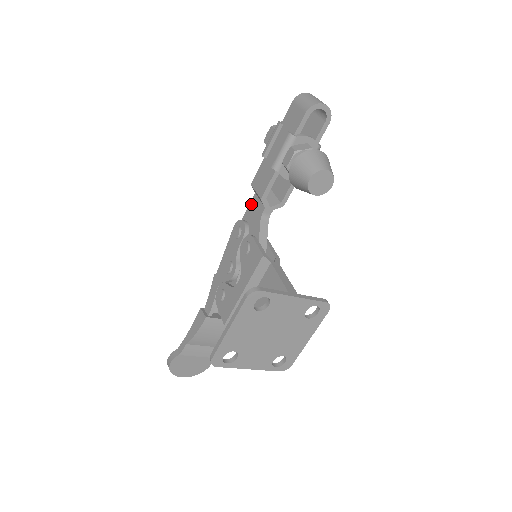
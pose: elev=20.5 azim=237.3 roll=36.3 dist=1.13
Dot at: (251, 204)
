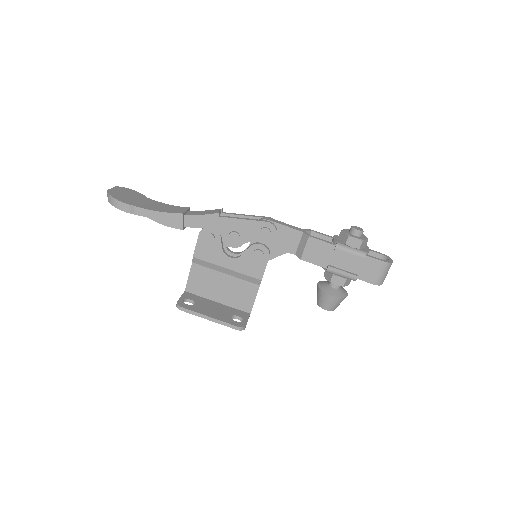
Dot at: (293, 232)
